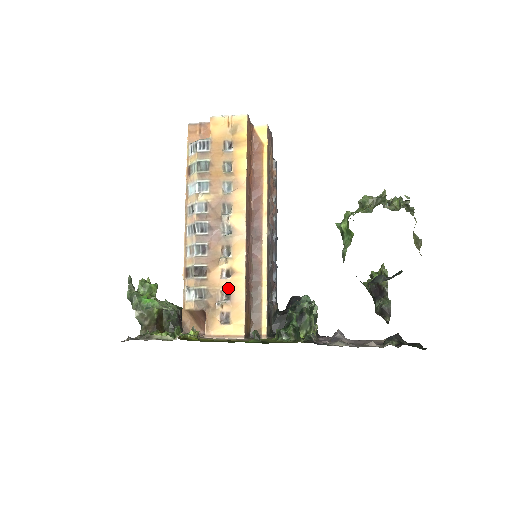
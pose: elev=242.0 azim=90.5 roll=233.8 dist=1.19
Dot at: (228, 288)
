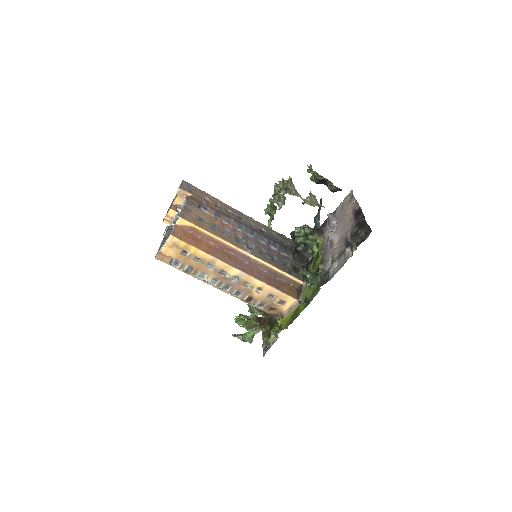
Dot at: (267, 294)
